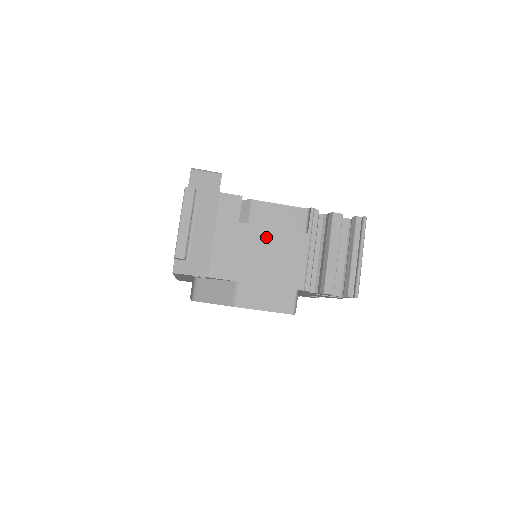
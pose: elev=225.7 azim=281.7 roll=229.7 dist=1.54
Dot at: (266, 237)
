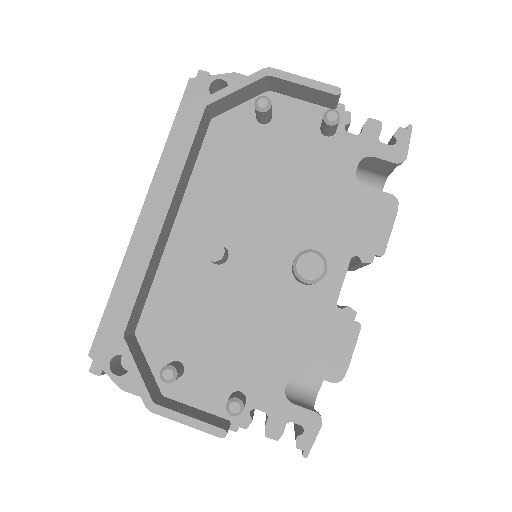
Dot at: occluded
